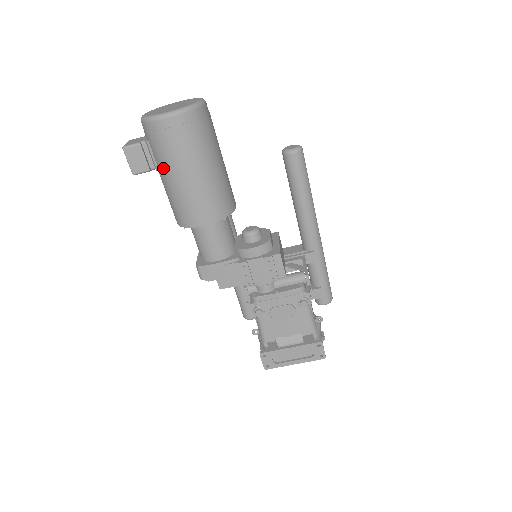
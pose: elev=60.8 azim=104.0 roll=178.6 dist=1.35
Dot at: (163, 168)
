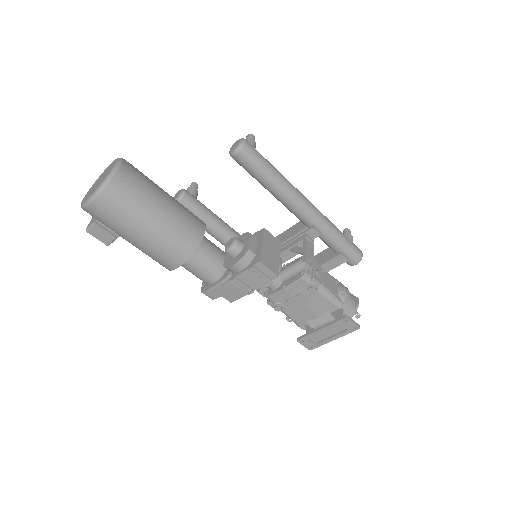
Dot at: occluded
